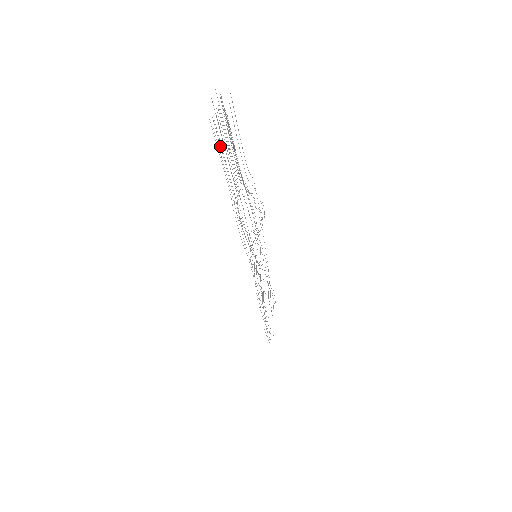
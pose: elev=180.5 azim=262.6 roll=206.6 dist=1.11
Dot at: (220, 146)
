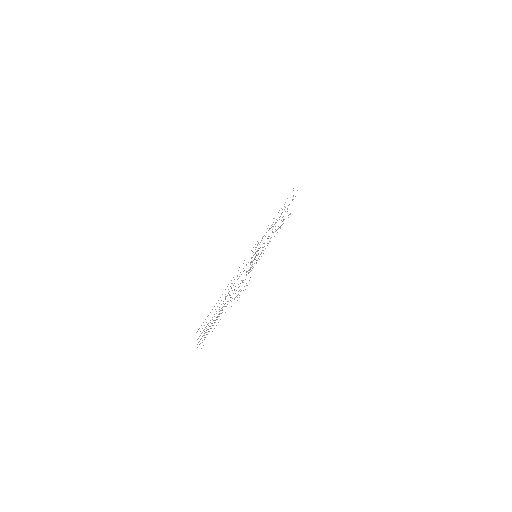
Dot at: (204, 331)
